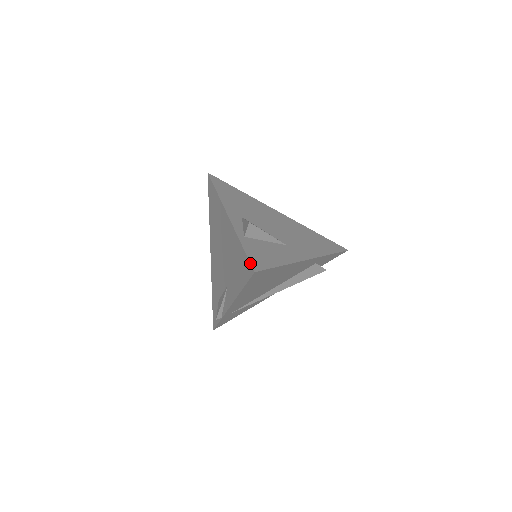
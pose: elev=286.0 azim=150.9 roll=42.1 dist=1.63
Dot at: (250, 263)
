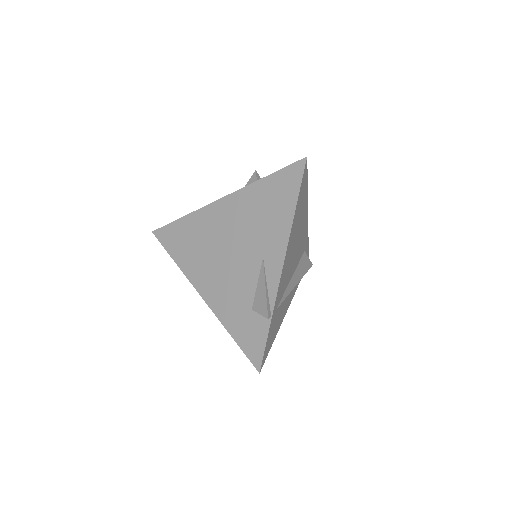
Dot at: (294, 162)
